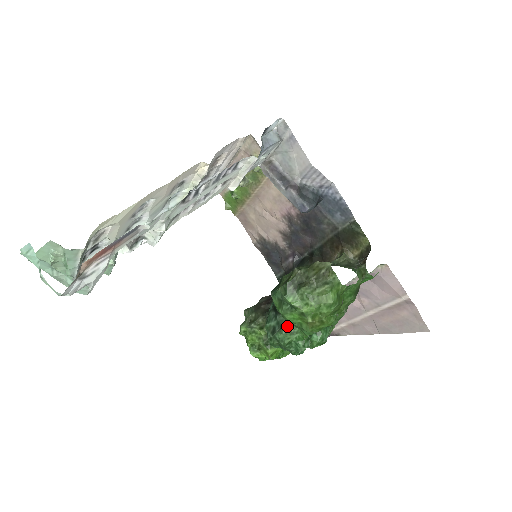
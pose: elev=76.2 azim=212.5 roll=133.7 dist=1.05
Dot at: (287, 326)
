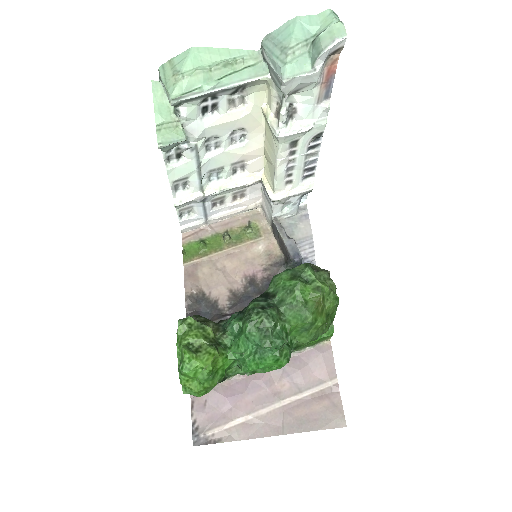
Dot at: (278, 310)
